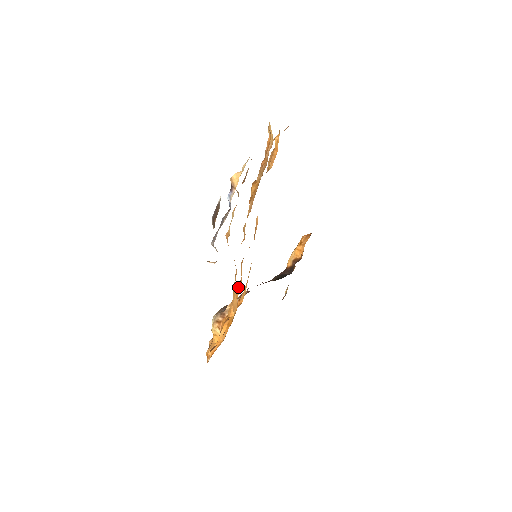
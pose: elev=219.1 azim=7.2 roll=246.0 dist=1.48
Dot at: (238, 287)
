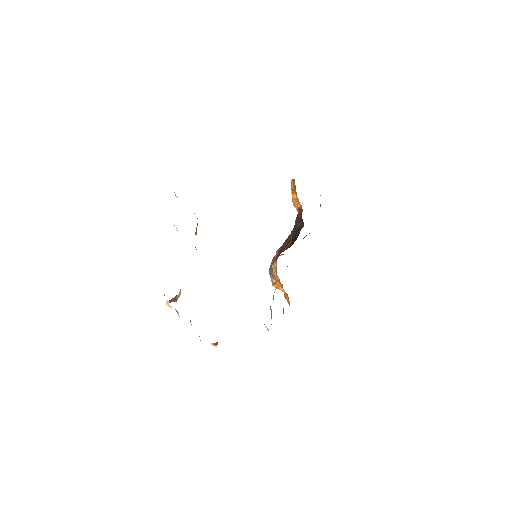
Dot at: occluded
